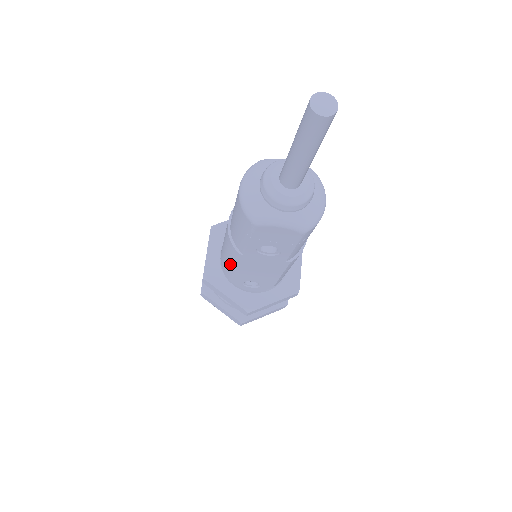
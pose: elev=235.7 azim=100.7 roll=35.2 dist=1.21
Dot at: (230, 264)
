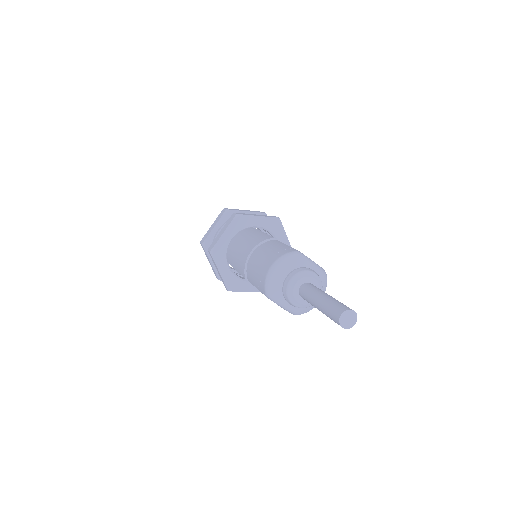
Dot at: (235, 265)
